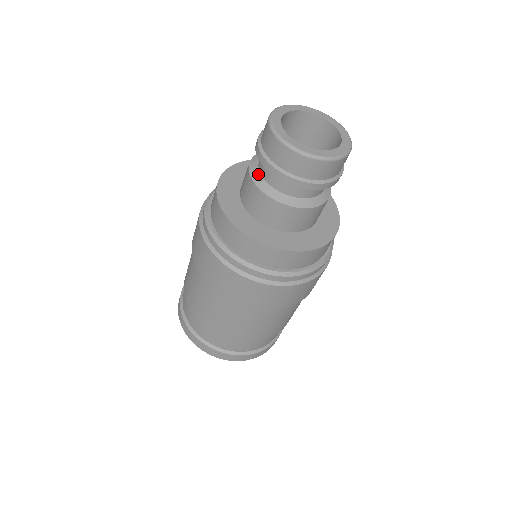
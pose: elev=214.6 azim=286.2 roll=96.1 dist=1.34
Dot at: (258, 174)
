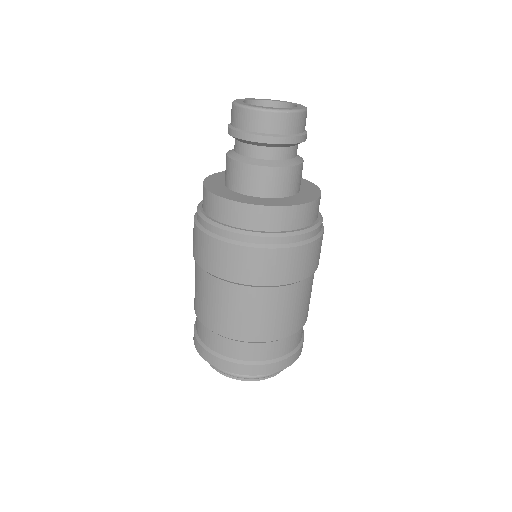
Dot at: (235, 154)
